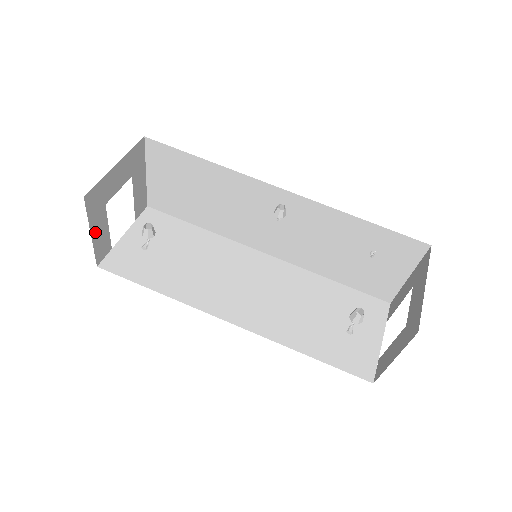
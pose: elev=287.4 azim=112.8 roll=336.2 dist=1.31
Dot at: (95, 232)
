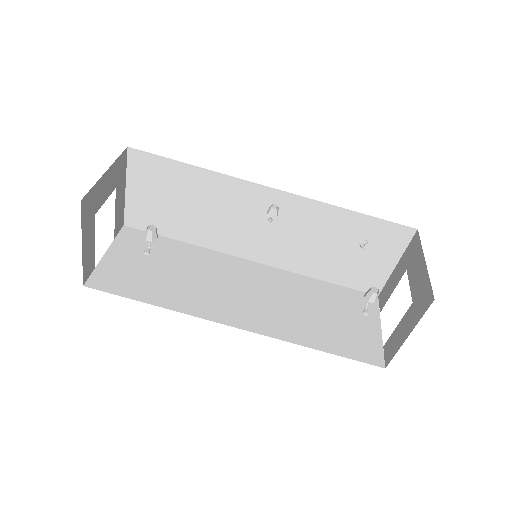
Dot at: (85, 244)
